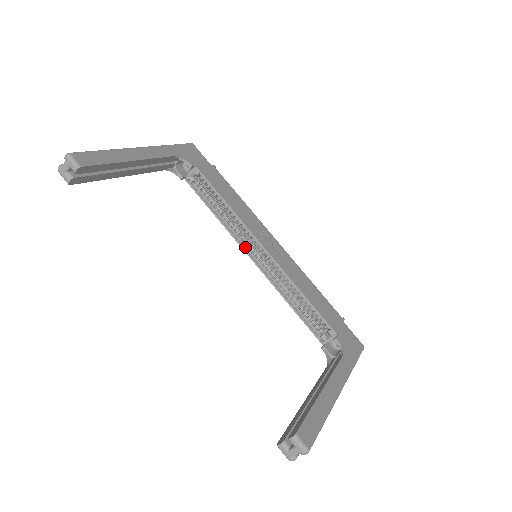
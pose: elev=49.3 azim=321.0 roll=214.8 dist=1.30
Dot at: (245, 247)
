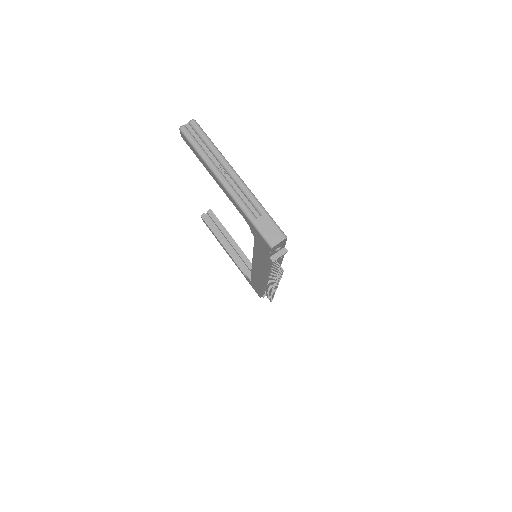
Dot at: occluded
